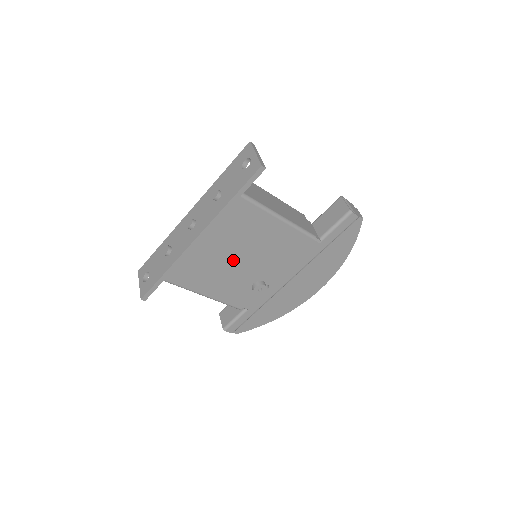
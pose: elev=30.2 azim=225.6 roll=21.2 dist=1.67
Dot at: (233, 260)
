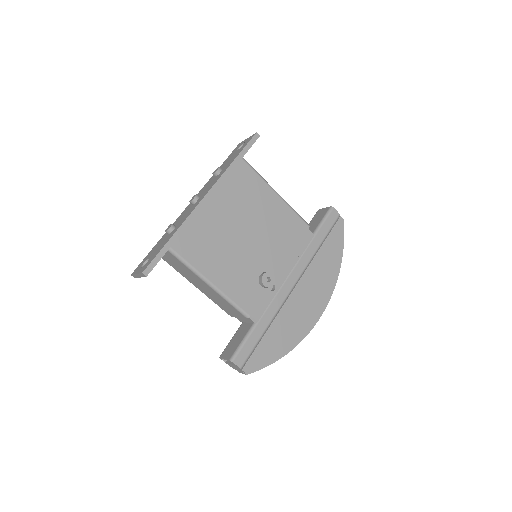
Dot at: (239, 235)
